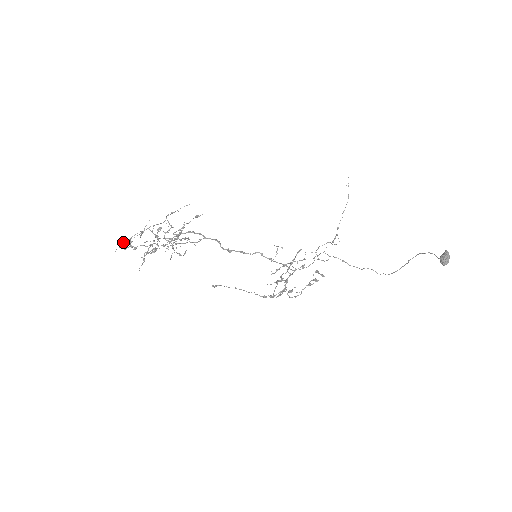
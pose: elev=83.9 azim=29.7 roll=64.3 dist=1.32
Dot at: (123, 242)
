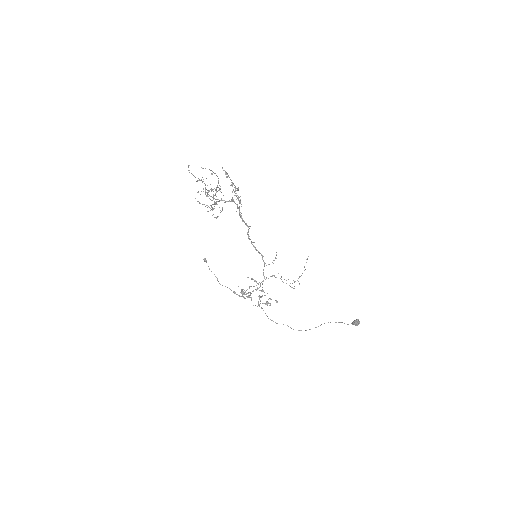
Dot at: occluded
